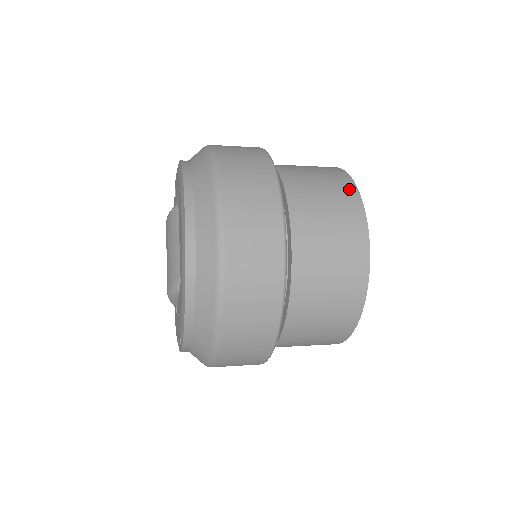
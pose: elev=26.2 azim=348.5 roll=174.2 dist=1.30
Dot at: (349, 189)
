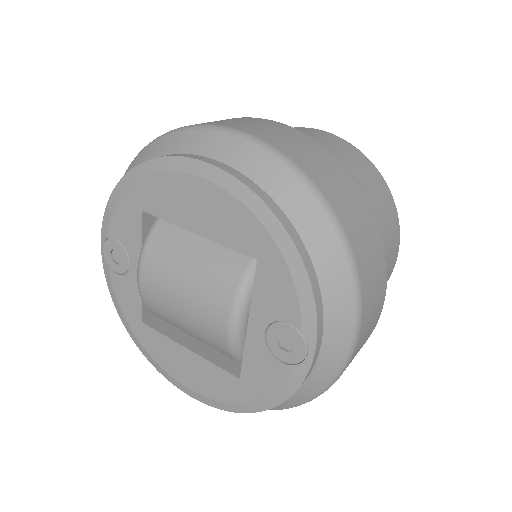
Dot at: occluded
